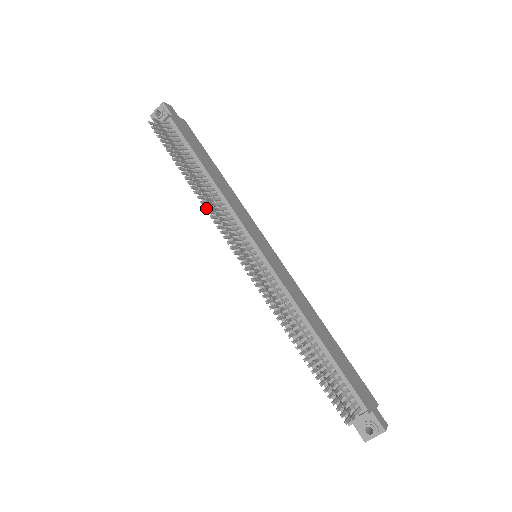
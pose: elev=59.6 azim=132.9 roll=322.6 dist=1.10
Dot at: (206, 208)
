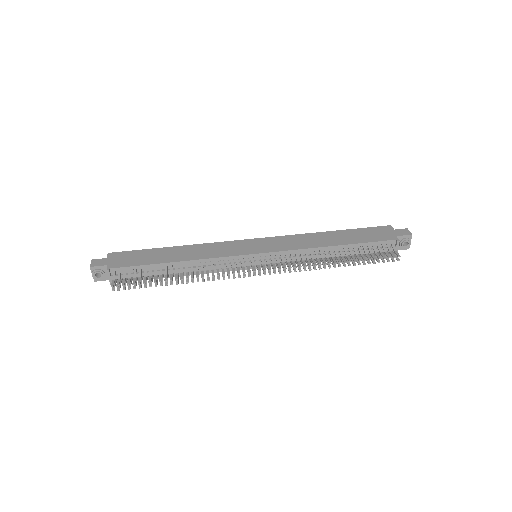
Dot at: (209, 279)
